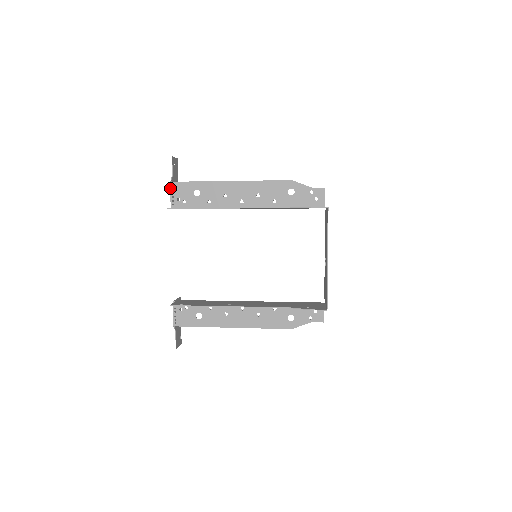
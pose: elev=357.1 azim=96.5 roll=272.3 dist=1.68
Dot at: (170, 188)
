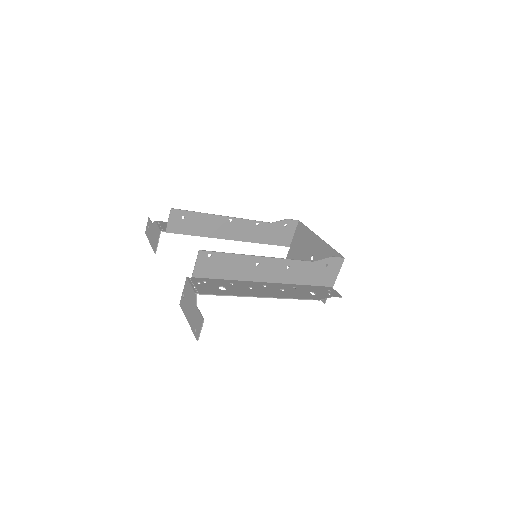
Dot at: (156, 223)
